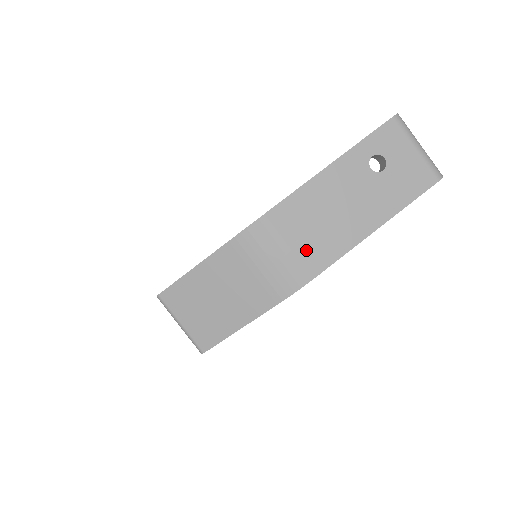
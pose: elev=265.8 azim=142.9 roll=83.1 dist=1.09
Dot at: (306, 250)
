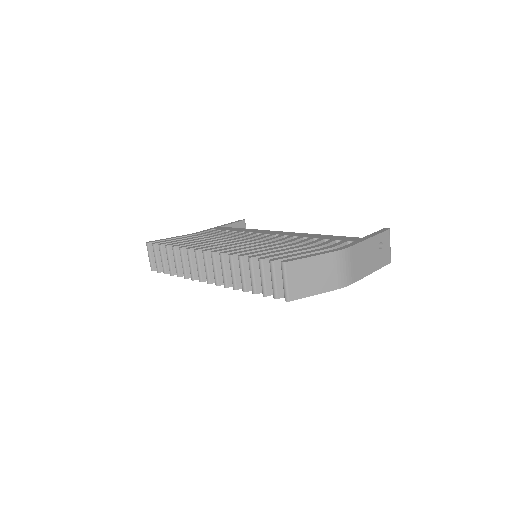
Dot at: (354, 270)
